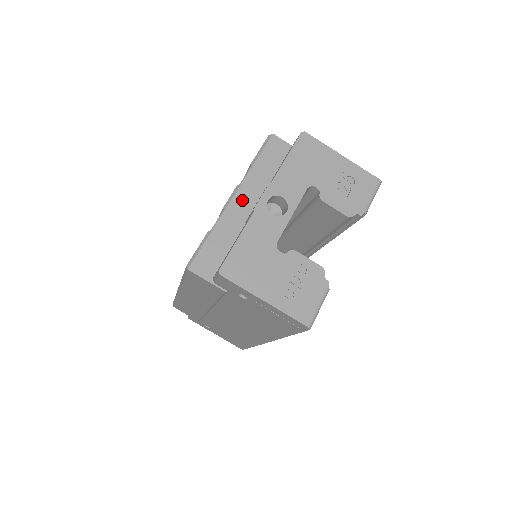
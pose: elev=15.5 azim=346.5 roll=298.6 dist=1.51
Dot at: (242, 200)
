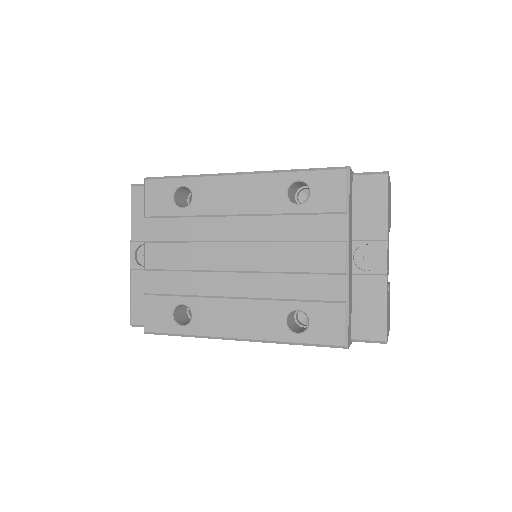
Dot at: (350, 255)
